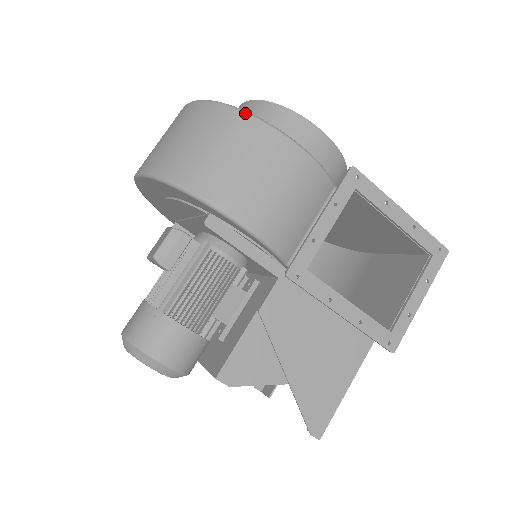
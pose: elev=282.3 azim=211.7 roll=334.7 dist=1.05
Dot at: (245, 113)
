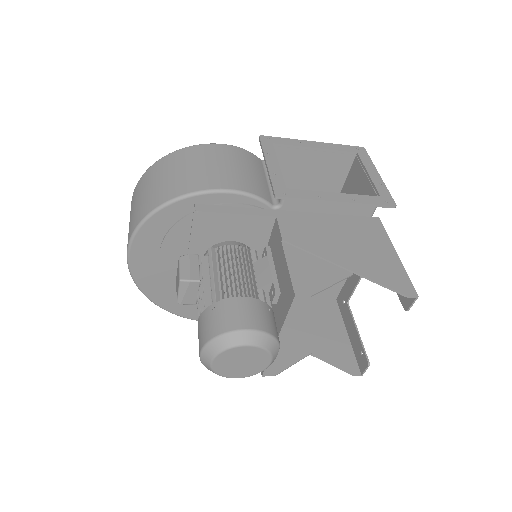
Dot at: (171, 153)
